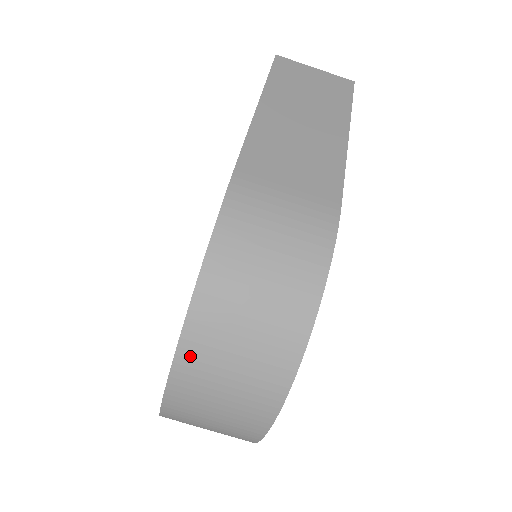
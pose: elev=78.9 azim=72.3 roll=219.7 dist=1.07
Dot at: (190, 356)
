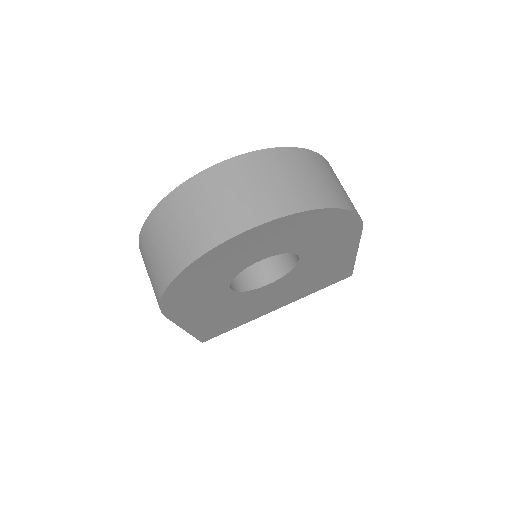
Dot at: (281, 155)
